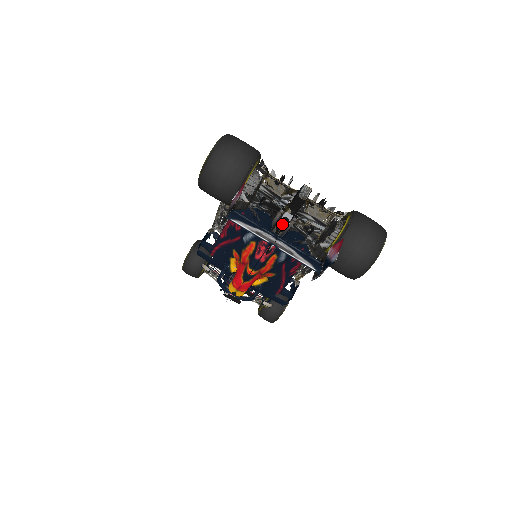
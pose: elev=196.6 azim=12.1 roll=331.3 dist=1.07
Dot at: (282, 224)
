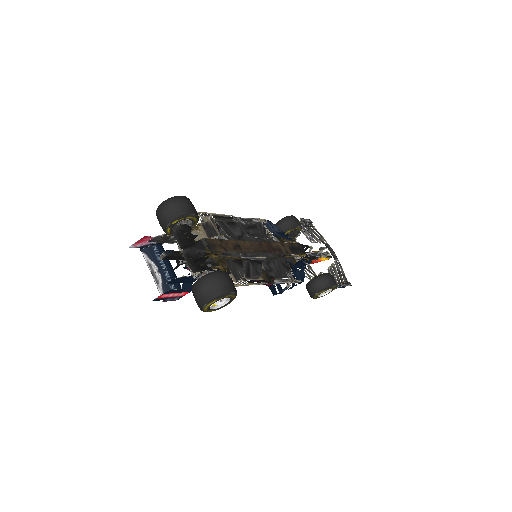
Dot at: occluded
